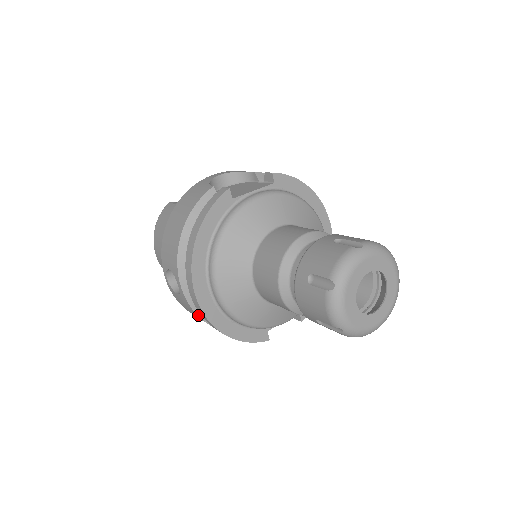
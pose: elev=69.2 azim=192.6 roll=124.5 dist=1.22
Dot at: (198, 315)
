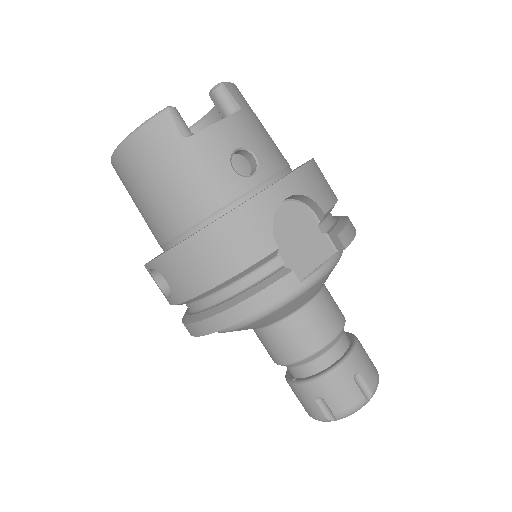
Dot at: occluded
